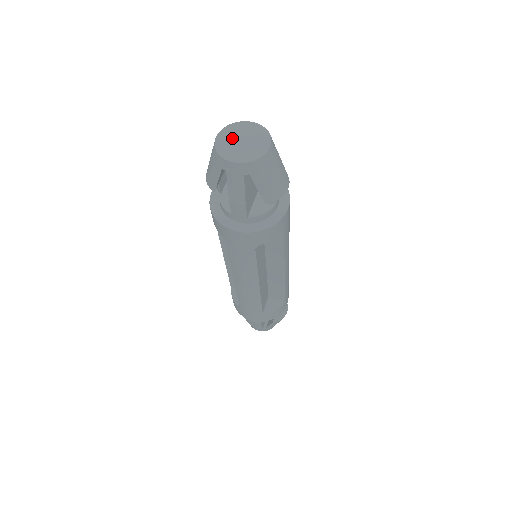
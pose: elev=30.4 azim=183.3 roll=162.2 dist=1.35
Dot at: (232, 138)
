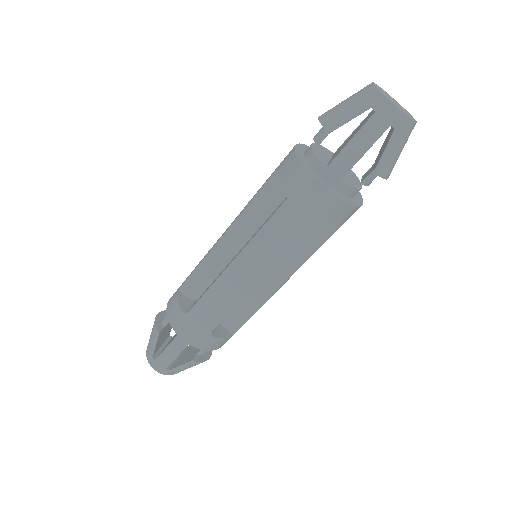
Dot at: occluded
